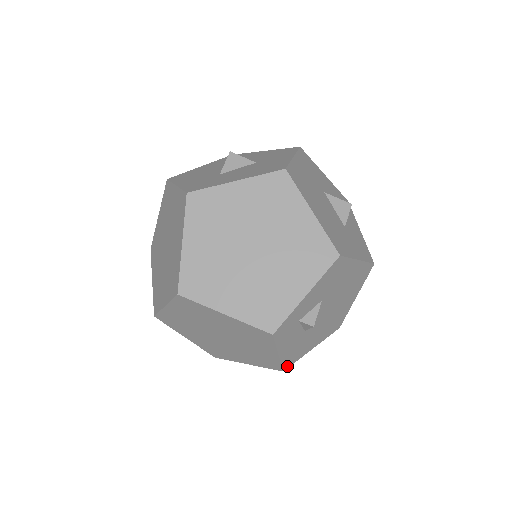
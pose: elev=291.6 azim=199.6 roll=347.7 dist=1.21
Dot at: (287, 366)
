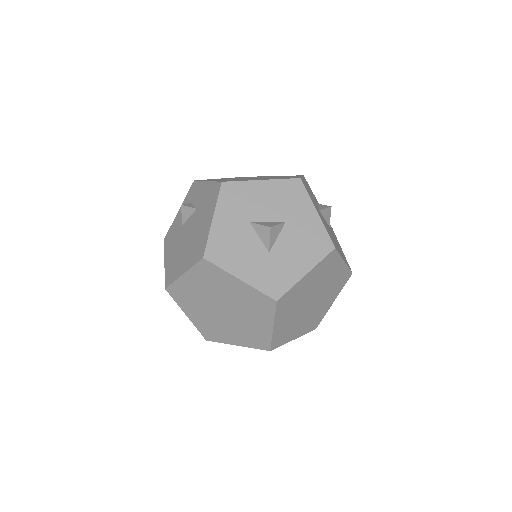
Dot at: occluded
